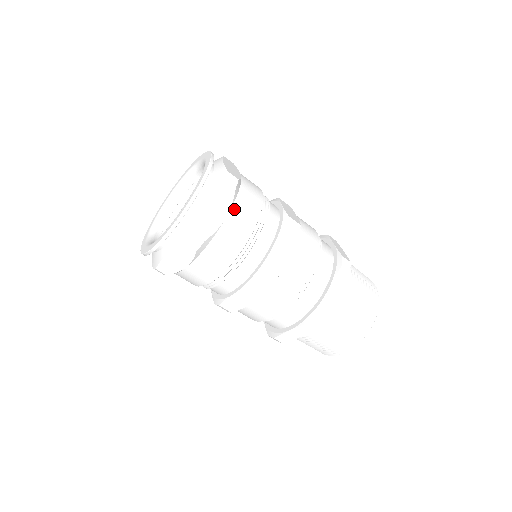
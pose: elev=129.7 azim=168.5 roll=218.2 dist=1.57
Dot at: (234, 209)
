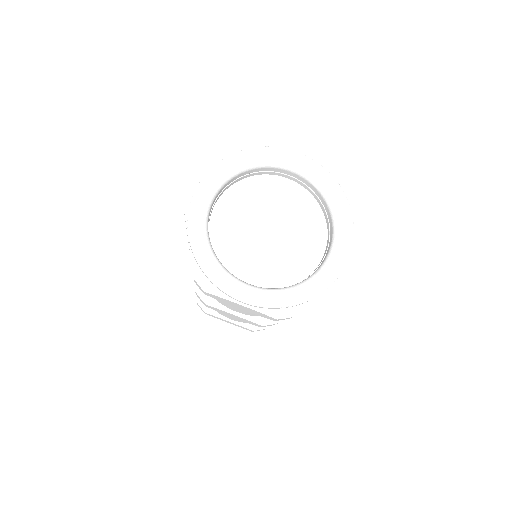
Dot at: occluded
